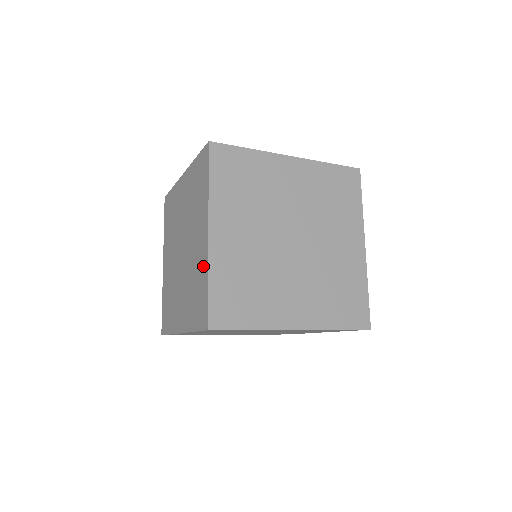
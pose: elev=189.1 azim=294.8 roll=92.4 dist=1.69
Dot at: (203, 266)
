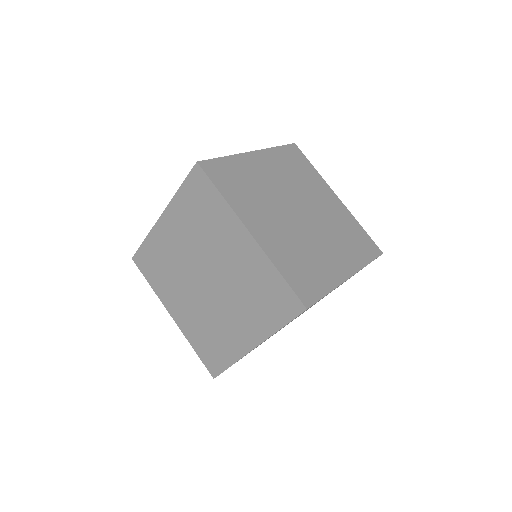
Dot at: (260, 266)
